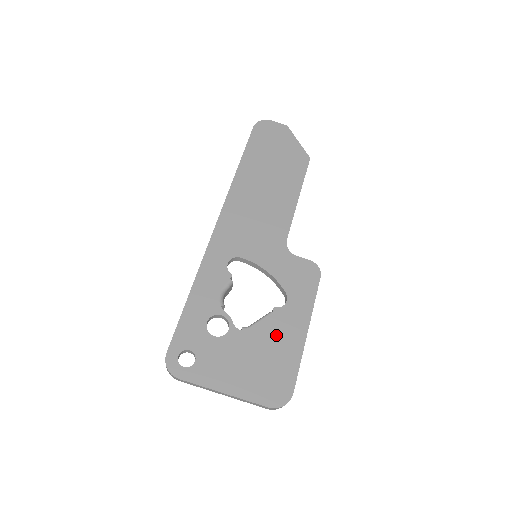
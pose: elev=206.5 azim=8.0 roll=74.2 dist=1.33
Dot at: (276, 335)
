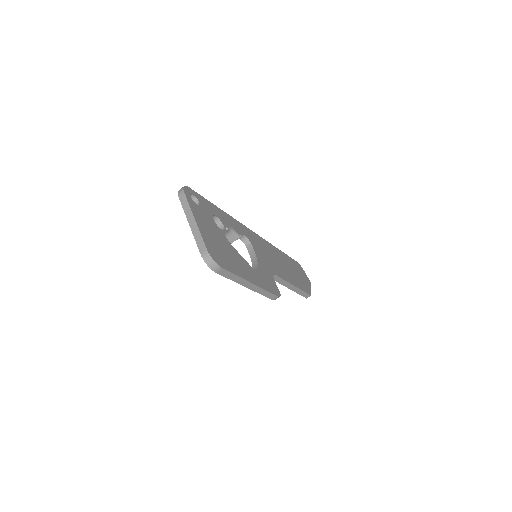
Dot at: (238, 260)
